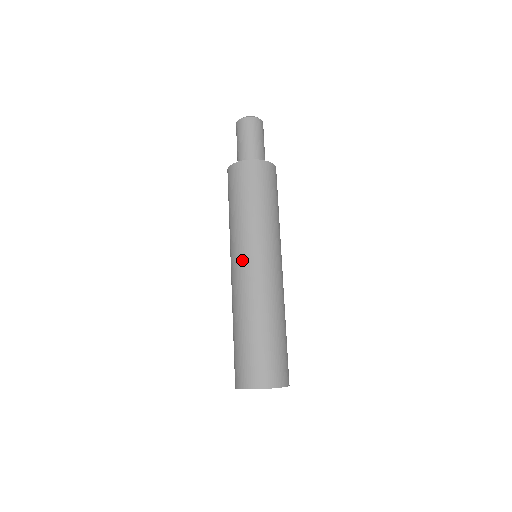
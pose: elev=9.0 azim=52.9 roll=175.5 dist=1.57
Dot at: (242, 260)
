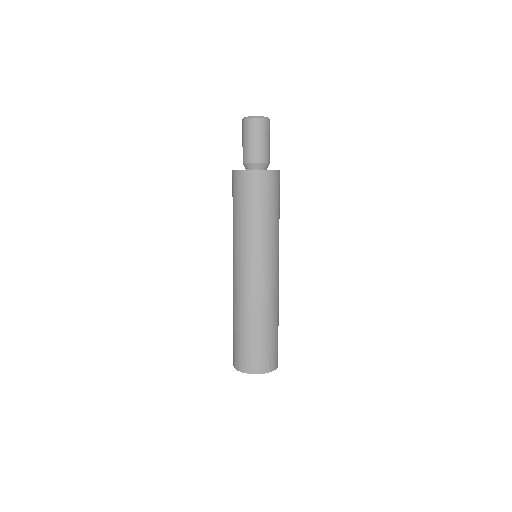
Dot at: (241, 266)
